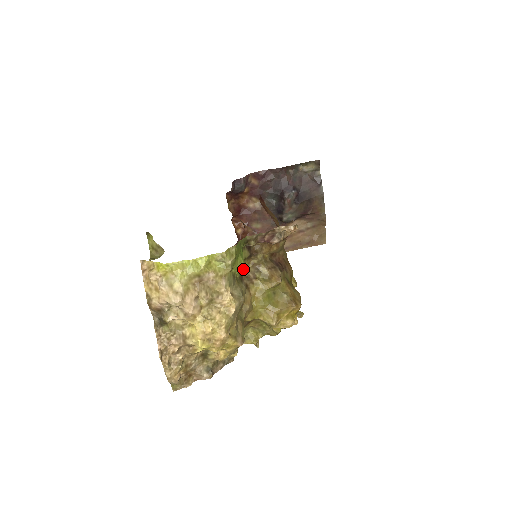
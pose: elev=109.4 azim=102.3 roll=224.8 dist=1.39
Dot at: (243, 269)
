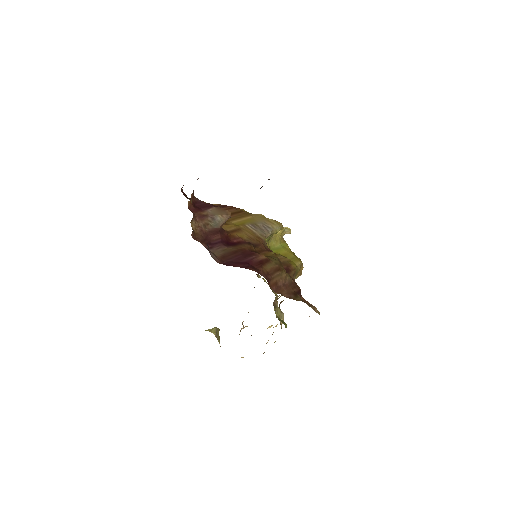
Dot at: (273, 303)
